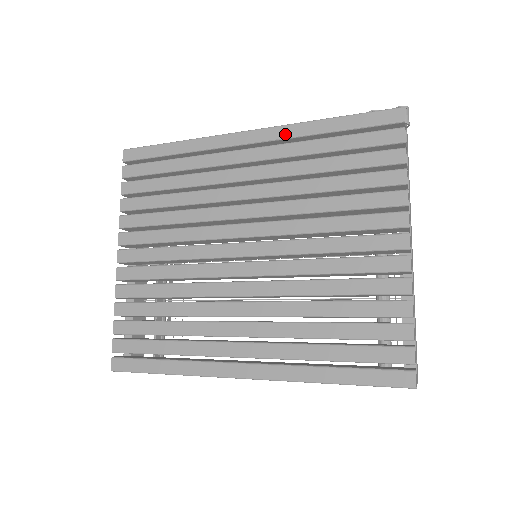
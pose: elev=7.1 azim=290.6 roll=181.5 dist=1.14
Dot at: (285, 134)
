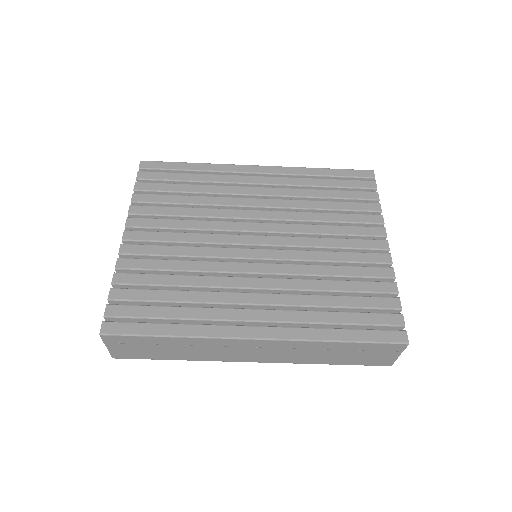
Dot at: (289, 172)
